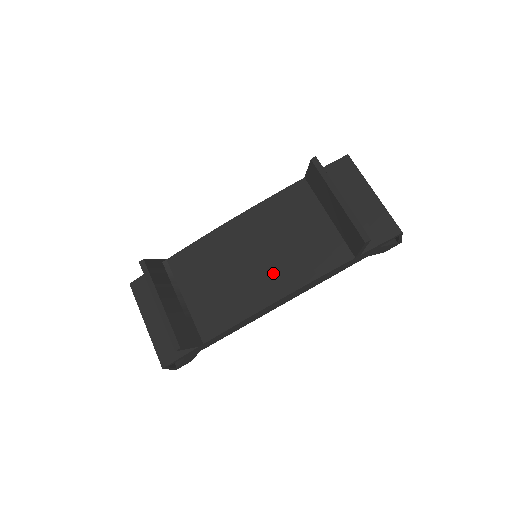
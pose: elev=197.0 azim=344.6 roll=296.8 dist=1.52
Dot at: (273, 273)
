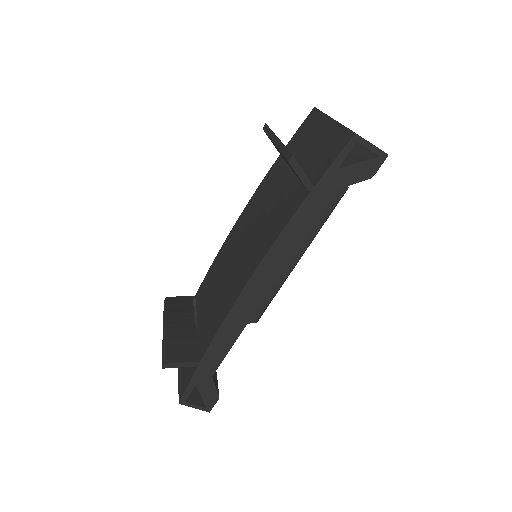
Dot at: (248, 257)
